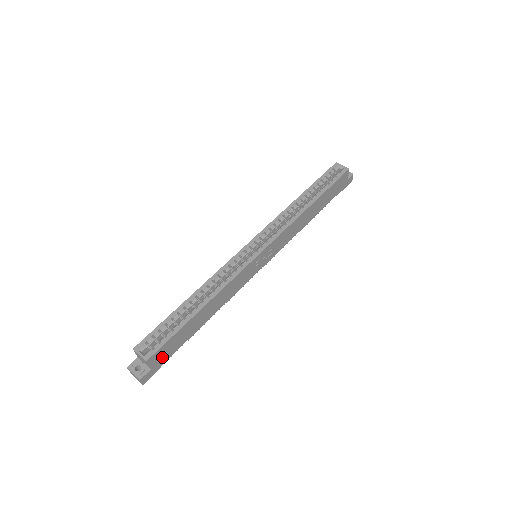
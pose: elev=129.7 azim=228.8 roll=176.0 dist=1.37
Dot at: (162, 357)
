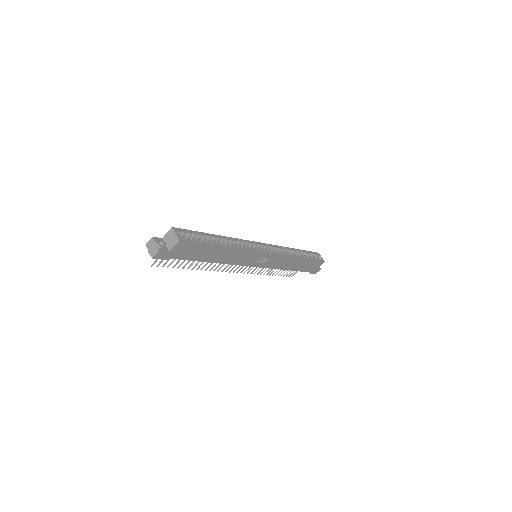
Dot at: (180, 252)
